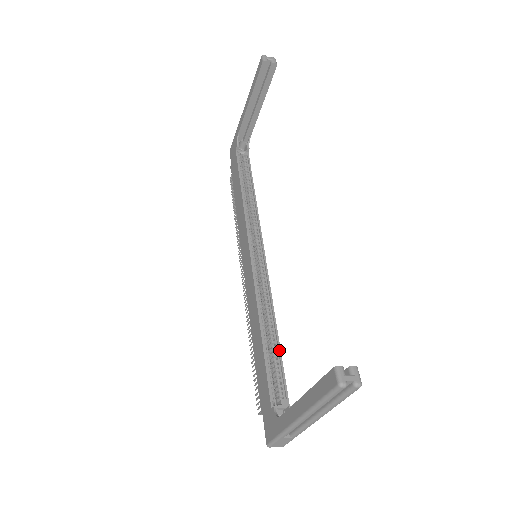
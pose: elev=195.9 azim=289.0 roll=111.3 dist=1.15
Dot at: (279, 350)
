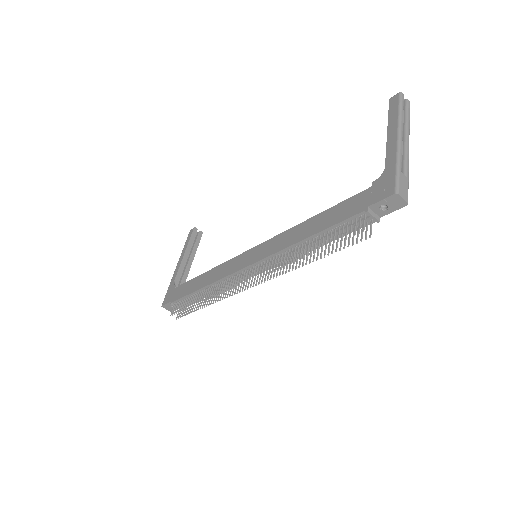
Dot at: occluded
